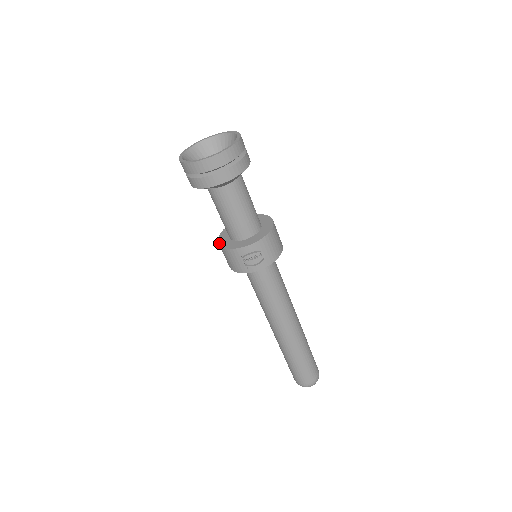
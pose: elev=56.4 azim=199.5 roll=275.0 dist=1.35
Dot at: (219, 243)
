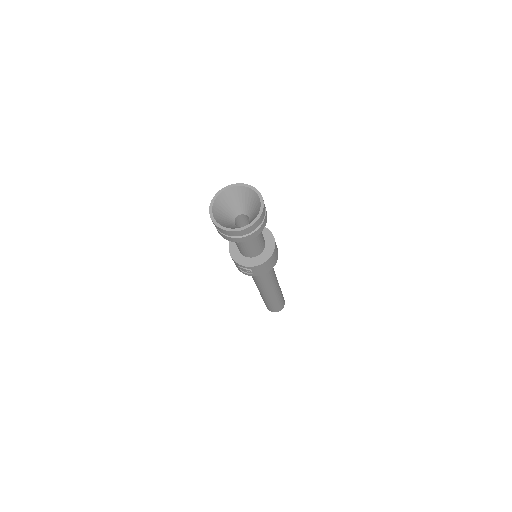
Dot at: (229, 244)
